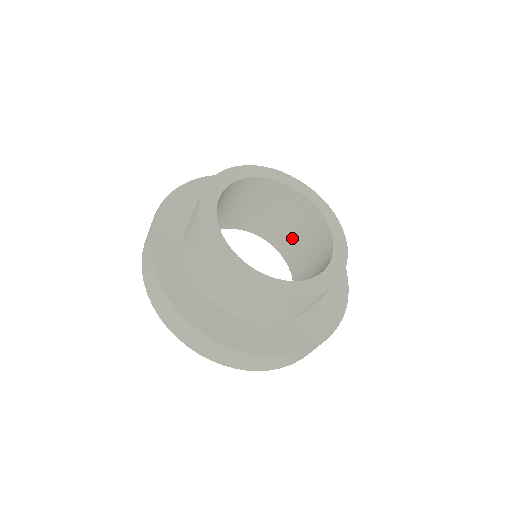
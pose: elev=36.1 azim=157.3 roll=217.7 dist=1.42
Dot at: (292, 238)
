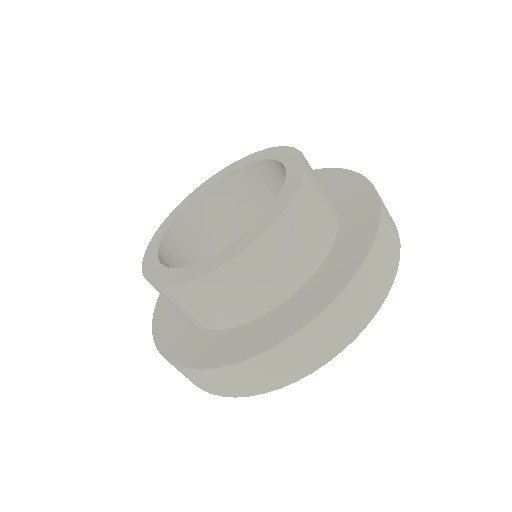
Dot at: occluded
